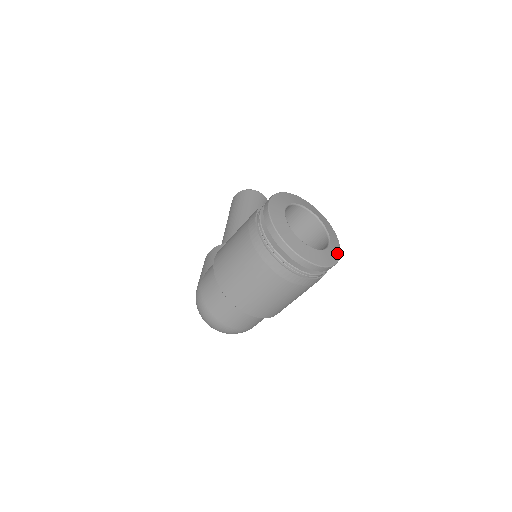
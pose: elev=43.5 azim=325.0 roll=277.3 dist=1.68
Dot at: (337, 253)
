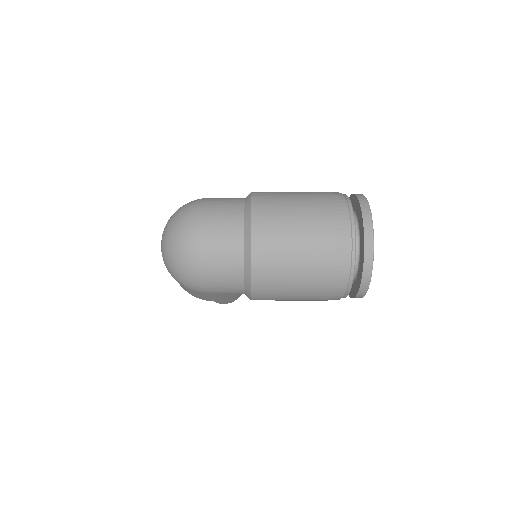
Dot at: occluded
